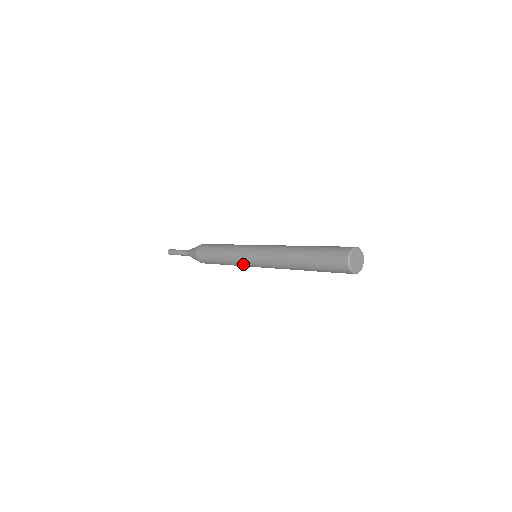
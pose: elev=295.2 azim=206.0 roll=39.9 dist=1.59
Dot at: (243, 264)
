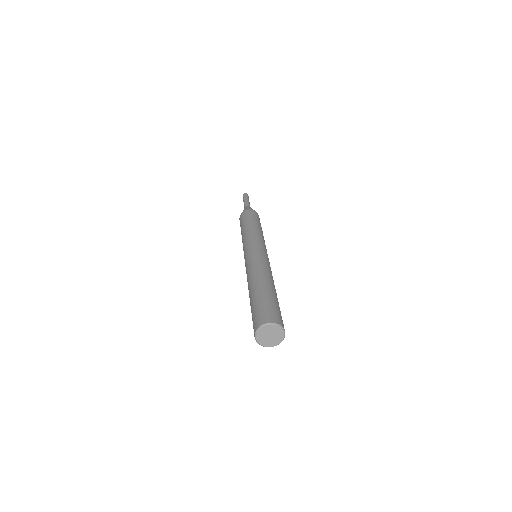
Dot at: occluded
